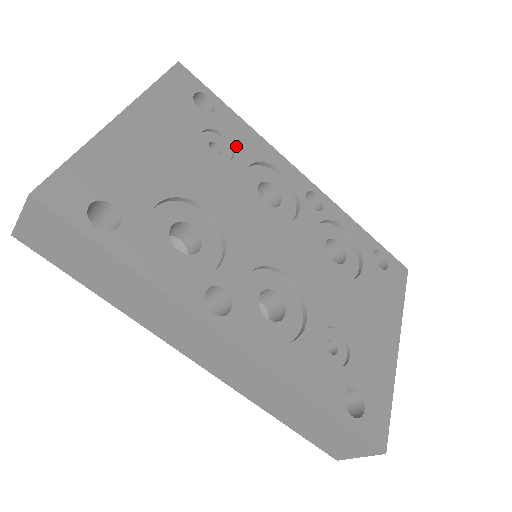
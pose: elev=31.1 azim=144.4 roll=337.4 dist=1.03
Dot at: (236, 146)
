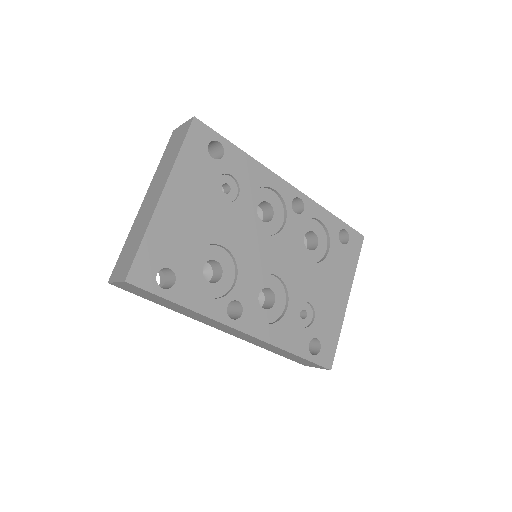
Dot at: (241, 182)
